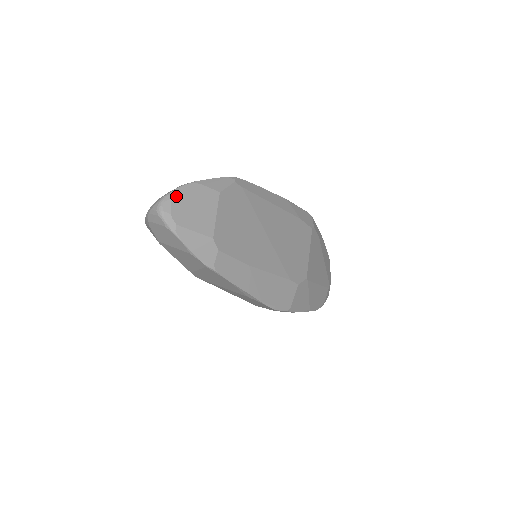
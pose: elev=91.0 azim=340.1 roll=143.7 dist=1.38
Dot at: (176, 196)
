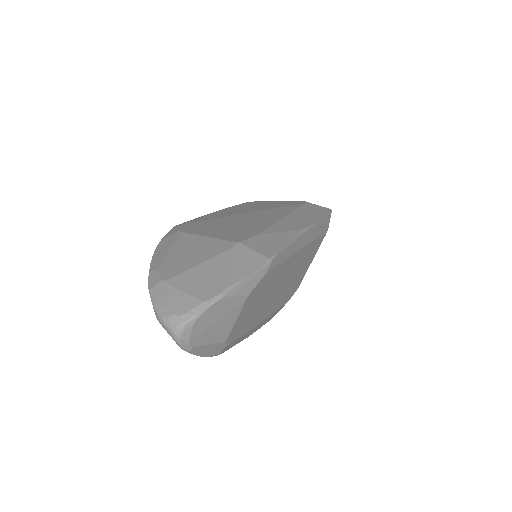
Dot at: (199, 321)
